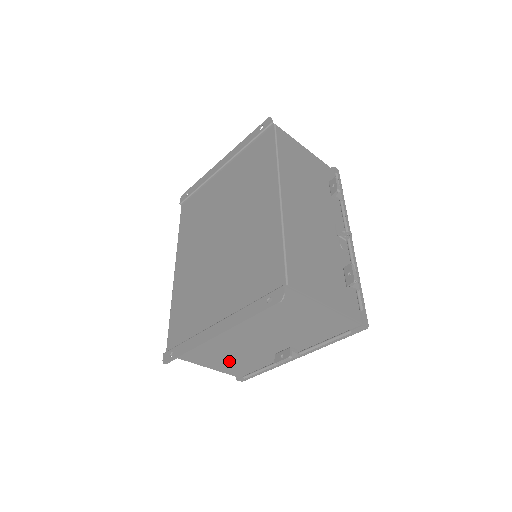
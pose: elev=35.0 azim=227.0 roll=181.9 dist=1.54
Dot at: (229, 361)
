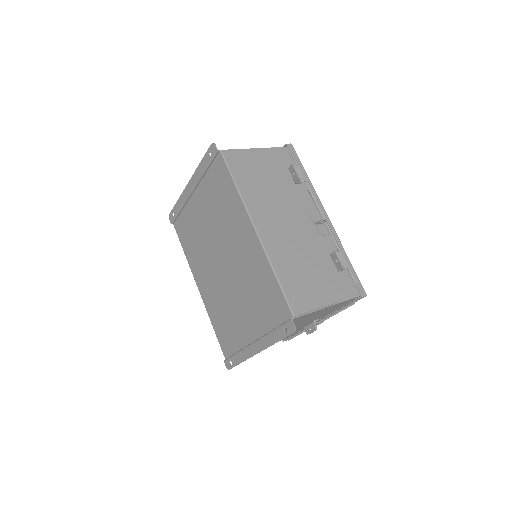
Dot at: occluded
